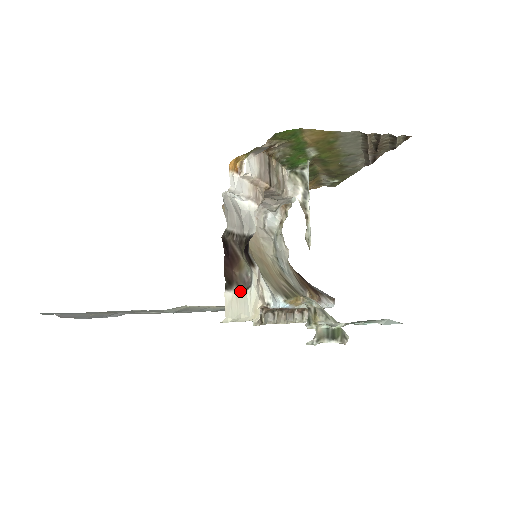
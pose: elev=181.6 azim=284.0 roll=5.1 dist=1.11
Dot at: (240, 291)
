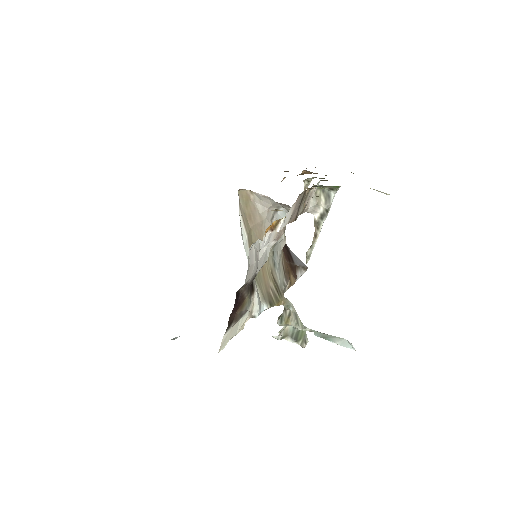
Dot at: (236, 322)
